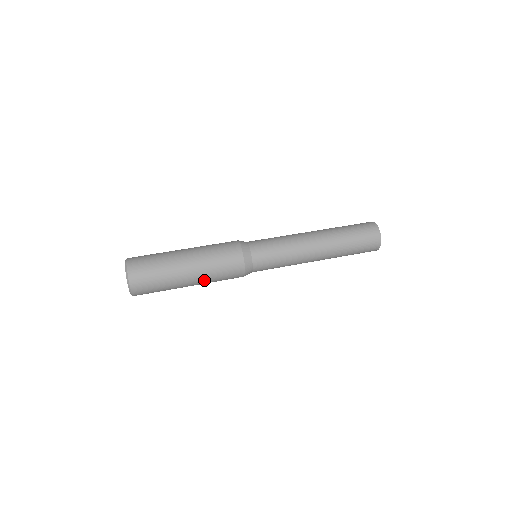
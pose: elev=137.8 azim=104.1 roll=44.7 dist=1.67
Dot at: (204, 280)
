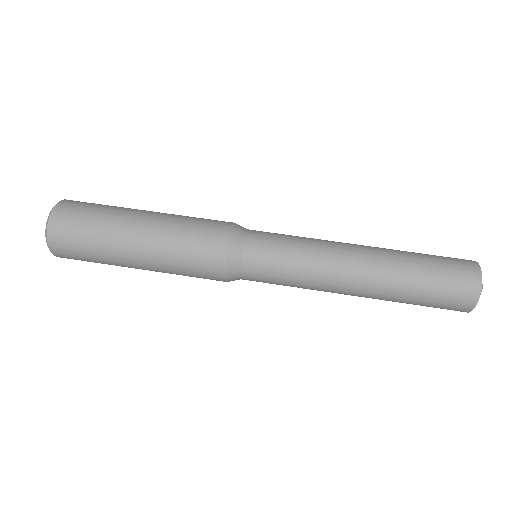
Dot at: (164, 272)
